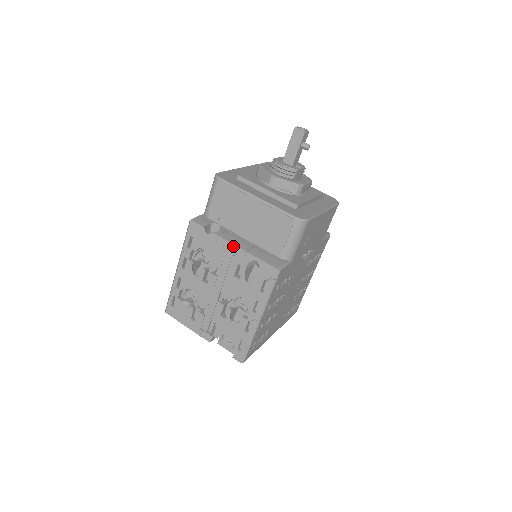
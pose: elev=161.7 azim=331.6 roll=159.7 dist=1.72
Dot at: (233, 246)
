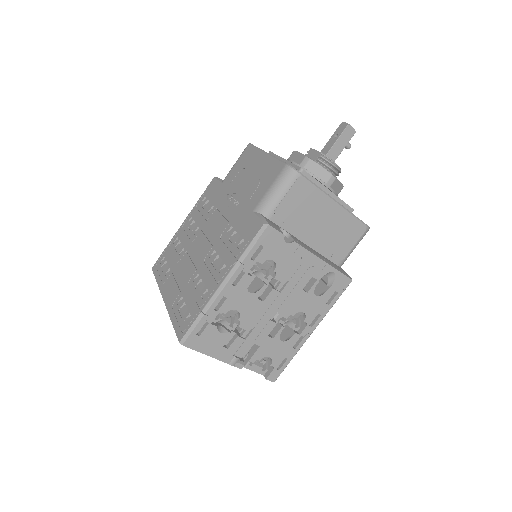
Dot at: (314, 257)
